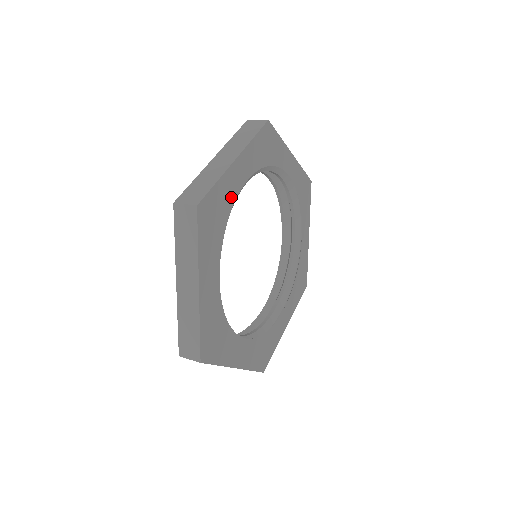
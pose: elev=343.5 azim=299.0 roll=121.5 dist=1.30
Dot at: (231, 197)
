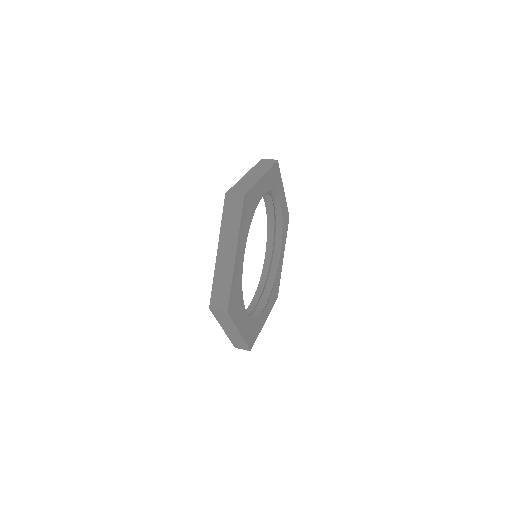
Dot at: (257, 201)
